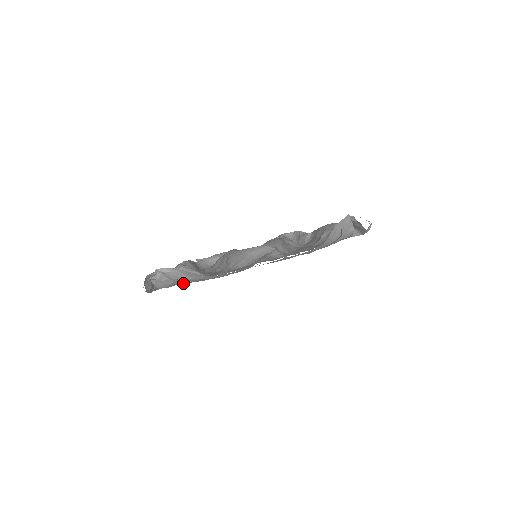
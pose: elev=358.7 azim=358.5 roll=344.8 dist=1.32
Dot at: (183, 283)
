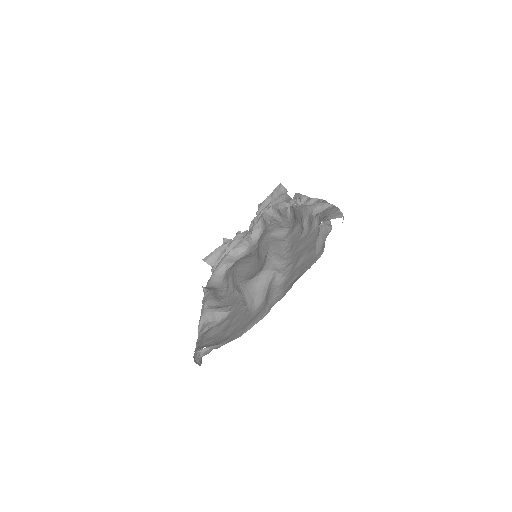
Dot at: occluded
